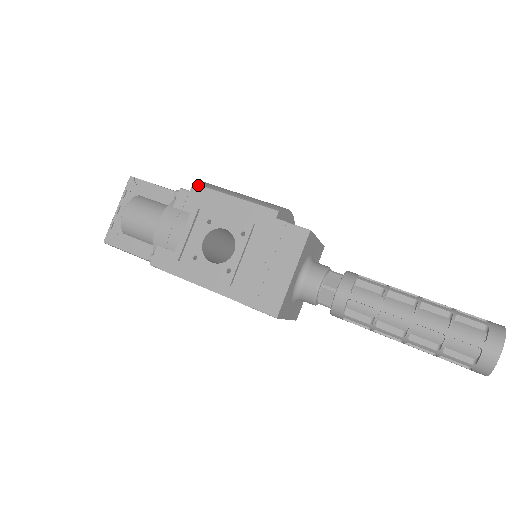
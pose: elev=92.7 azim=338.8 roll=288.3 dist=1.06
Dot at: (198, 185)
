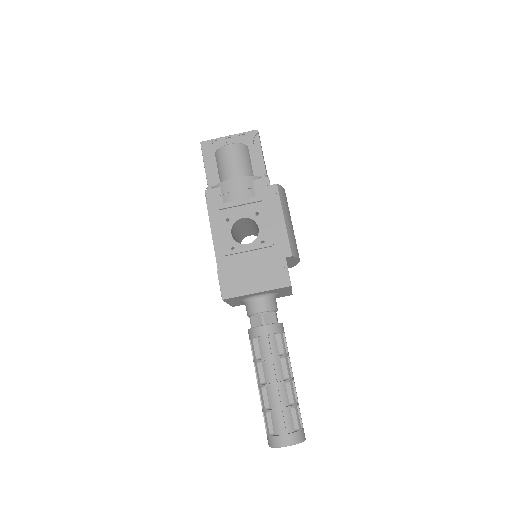
Dot at: (278, 188)
